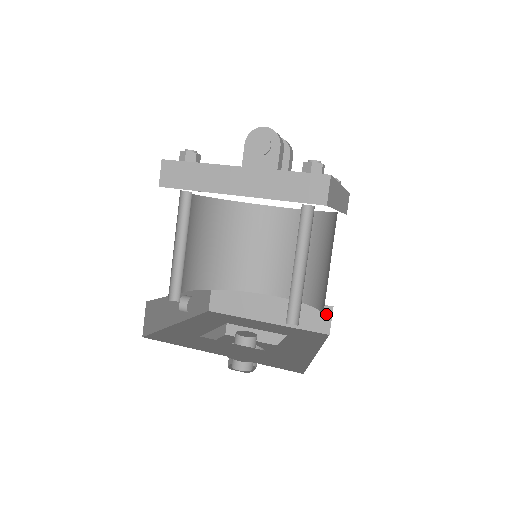
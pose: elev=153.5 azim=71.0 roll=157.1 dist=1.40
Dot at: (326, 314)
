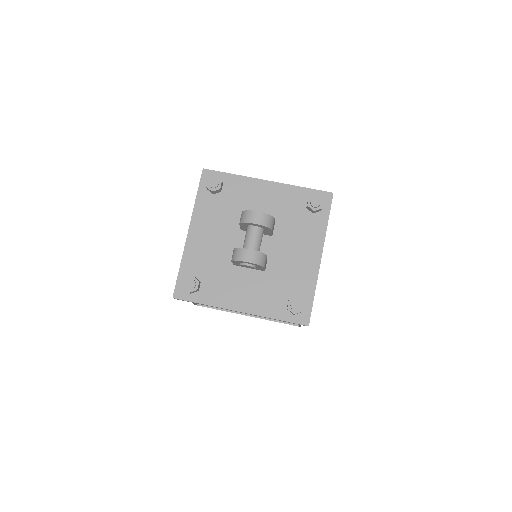
Dot at: occluded
